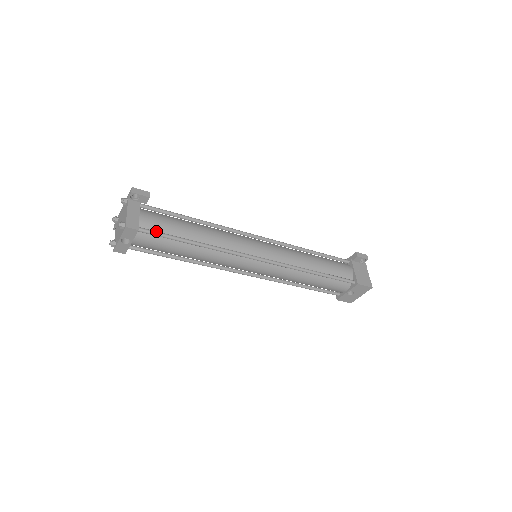
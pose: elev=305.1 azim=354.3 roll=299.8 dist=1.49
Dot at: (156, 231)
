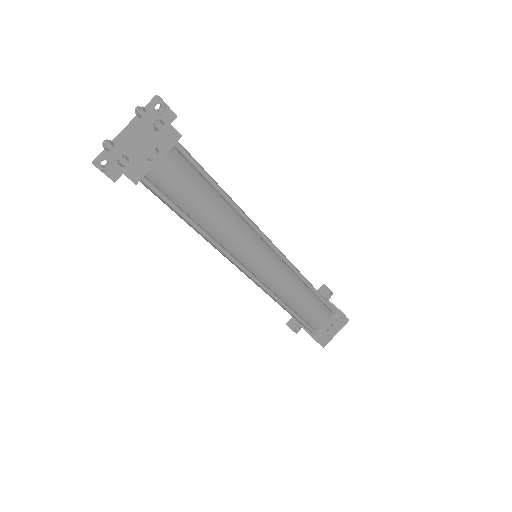
Dot at: (191, 156)
